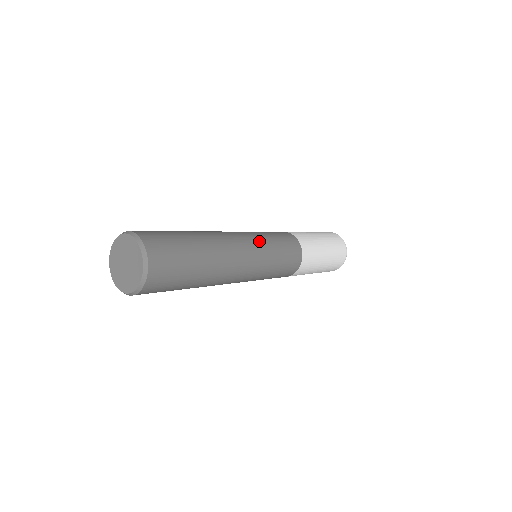
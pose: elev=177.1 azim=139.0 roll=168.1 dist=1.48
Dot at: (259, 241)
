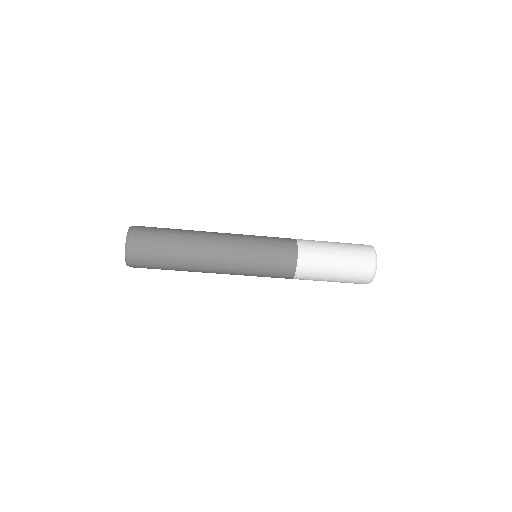
Dot at: (244, 240)
